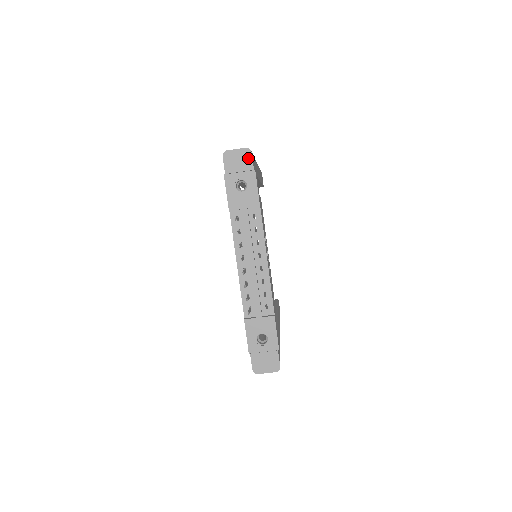
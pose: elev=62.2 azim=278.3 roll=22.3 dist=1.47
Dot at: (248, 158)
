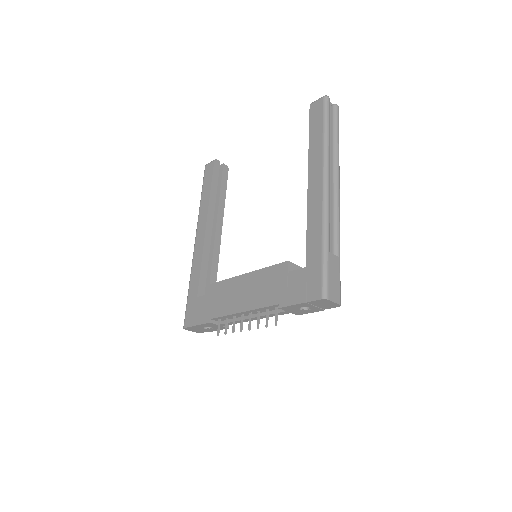
Dot at: (332, 307)
